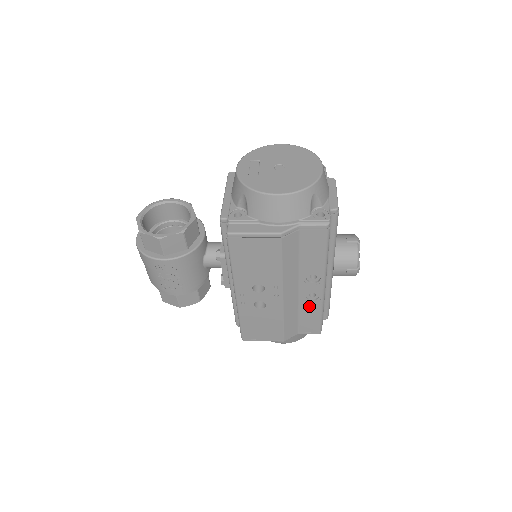
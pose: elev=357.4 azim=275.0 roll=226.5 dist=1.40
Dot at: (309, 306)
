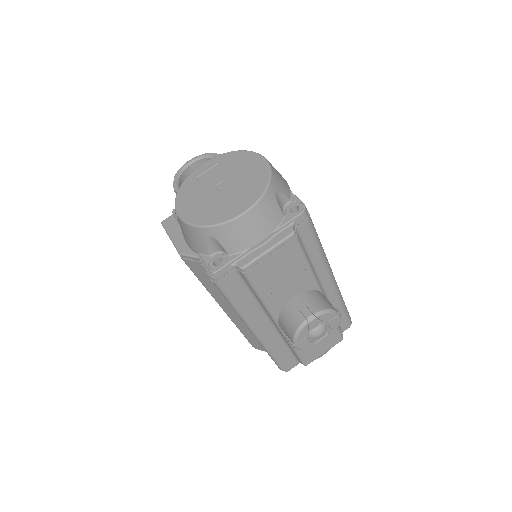
Dot at: occluded
